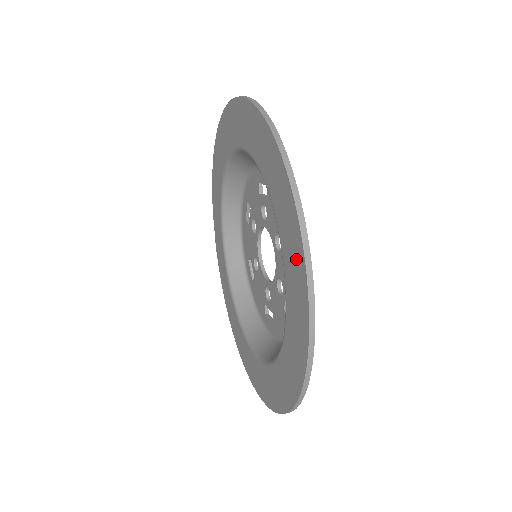
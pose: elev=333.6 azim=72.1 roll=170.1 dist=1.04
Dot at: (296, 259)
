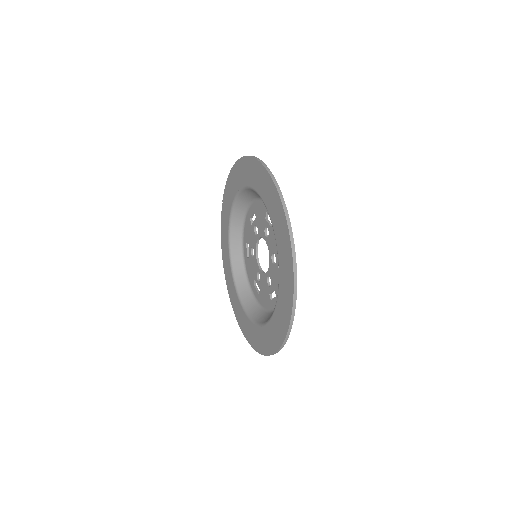
Dot at: (288, 296)
